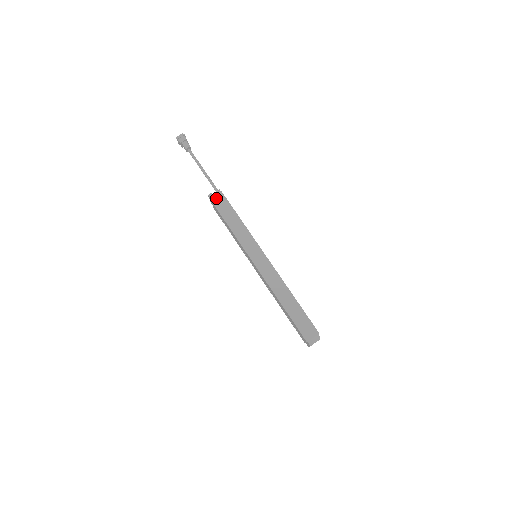
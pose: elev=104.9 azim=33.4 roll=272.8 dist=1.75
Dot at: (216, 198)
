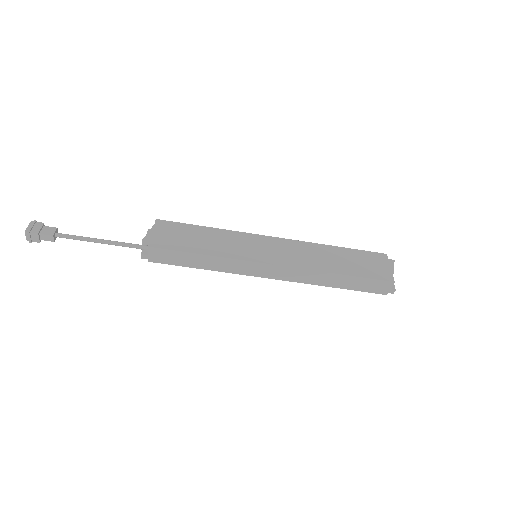
Dot at: (153, 257)
